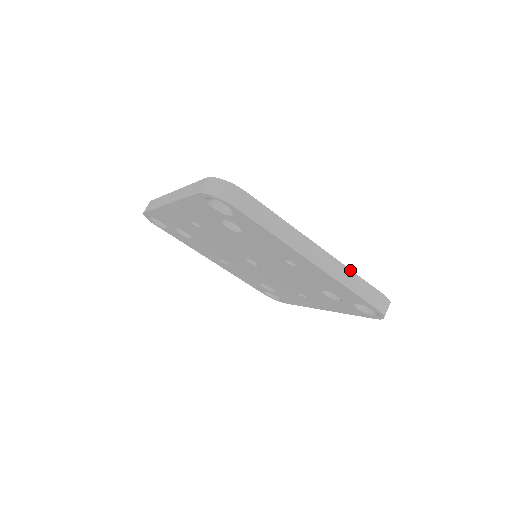
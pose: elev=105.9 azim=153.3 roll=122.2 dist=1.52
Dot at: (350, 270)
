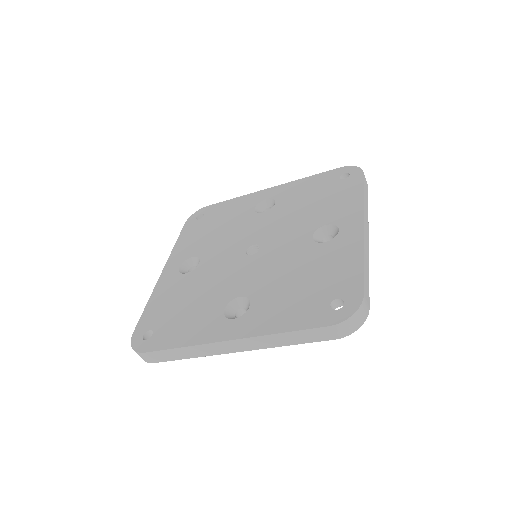
Dot at: (364, 201)
